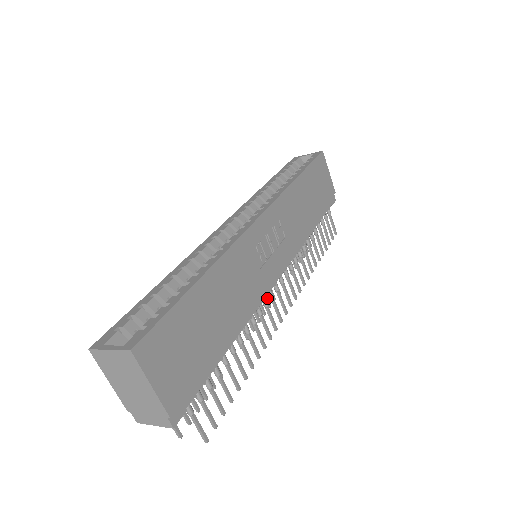
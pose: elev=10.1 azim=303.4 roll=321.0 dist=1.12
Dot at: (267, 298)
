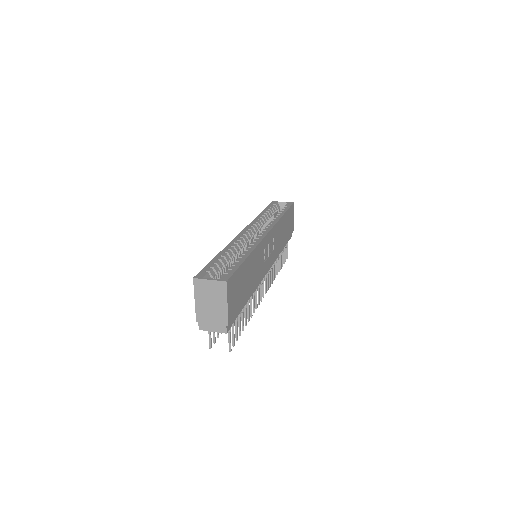
Dot at: occluded
